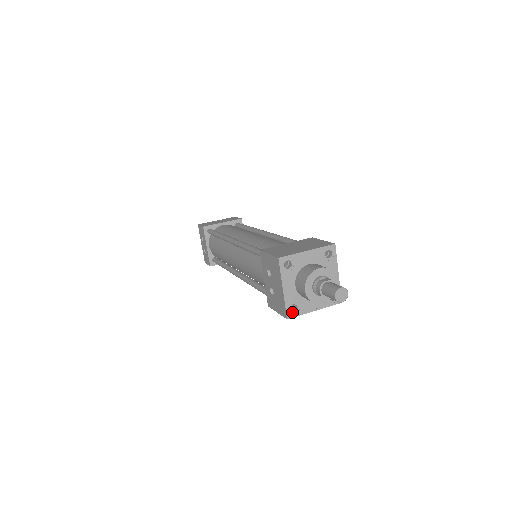
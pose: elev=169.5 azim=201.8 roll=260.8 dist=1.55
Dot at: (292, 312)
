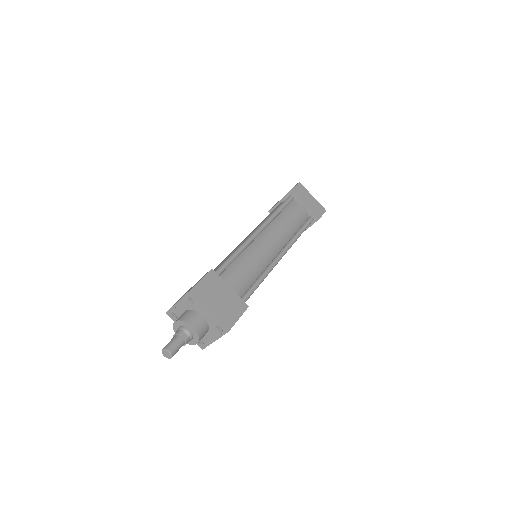
Dot at: (172, 315)
